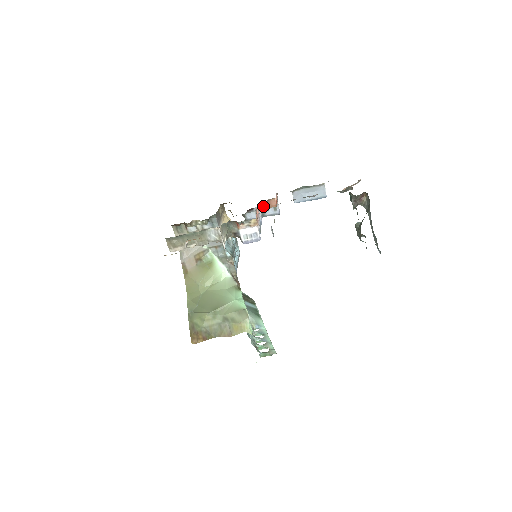
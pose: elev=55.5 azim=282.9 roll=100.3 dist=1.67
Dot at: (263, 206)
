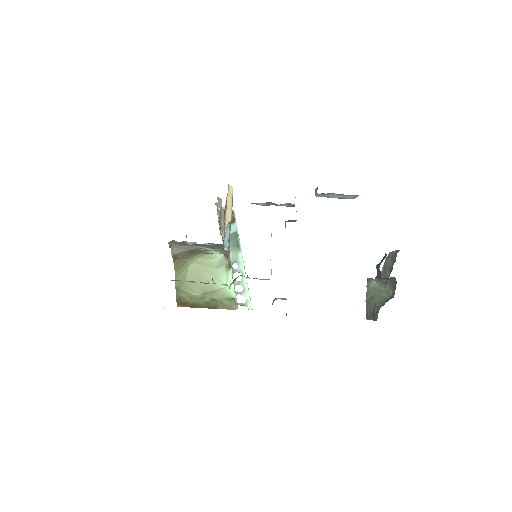
Dot at: occluded
